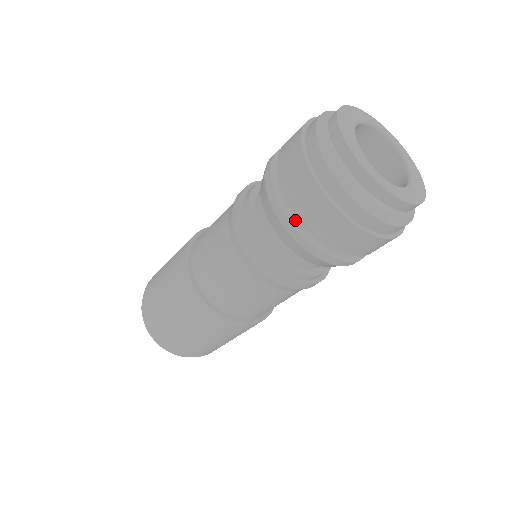
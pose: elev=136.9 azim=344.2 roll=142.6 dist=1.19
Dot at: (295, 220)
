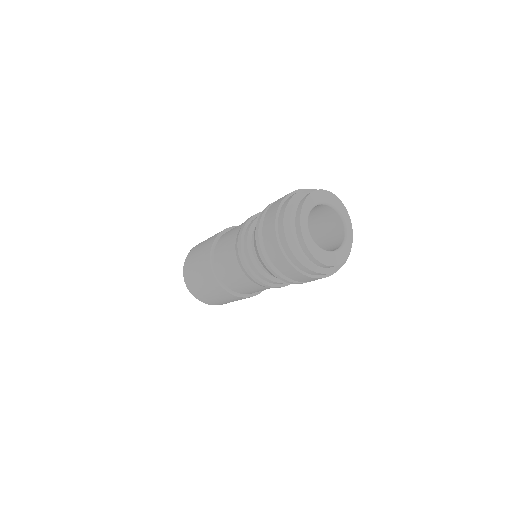
Dot at: occluded
